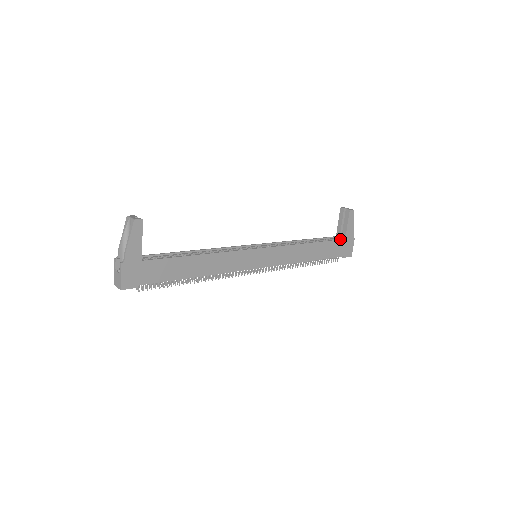
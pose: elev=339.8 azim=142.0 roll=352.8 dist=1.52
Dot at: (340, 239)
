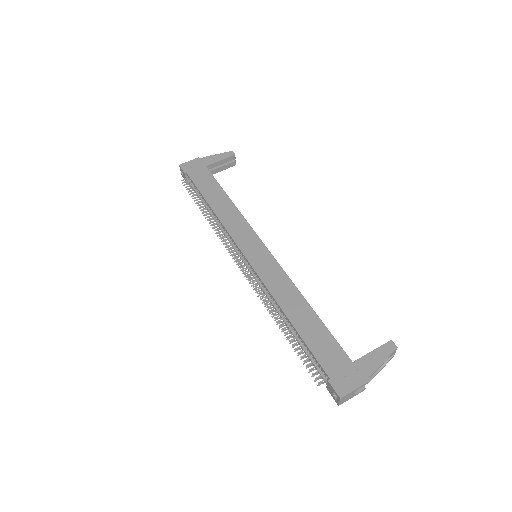
Dot at: occluded
